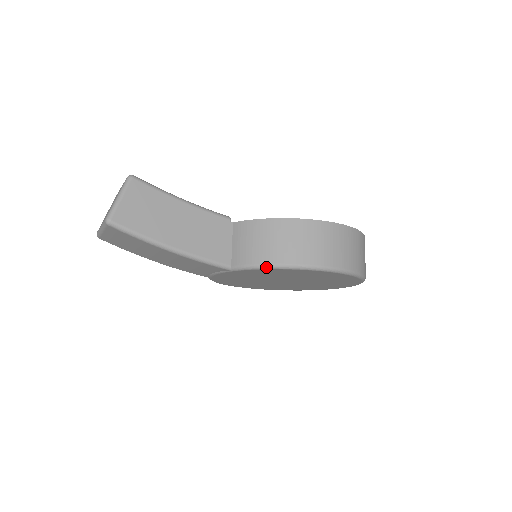
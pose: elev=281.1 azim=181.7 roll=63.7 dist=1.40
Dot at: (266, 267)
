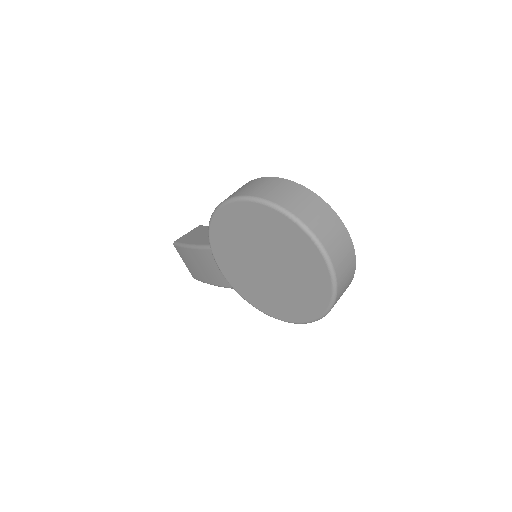
Dot at: (209, 223)
